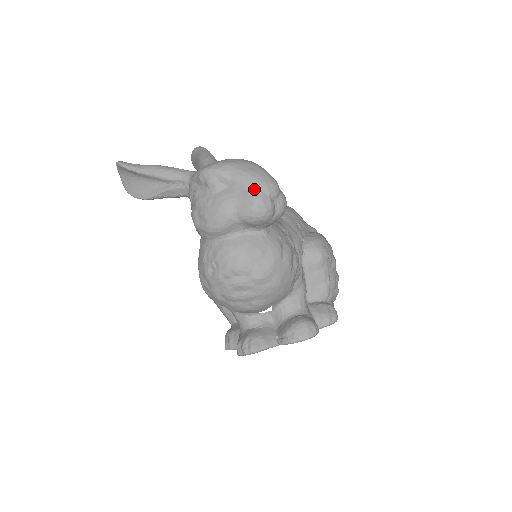
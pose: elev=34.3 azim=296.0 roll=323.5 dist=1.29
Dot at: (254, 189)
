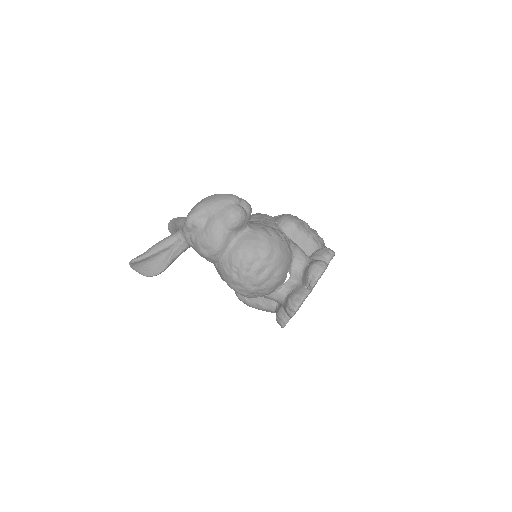
Dot at: (224, 206)
